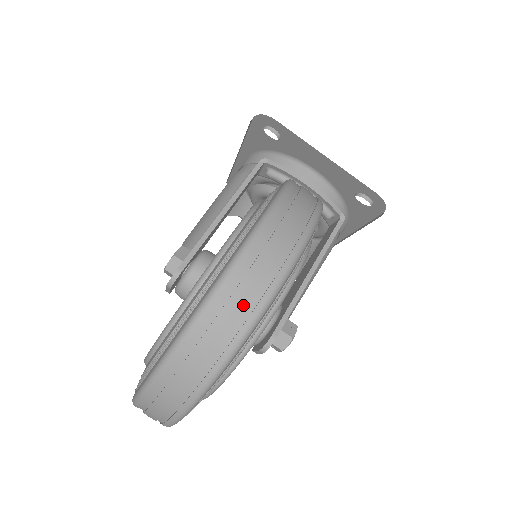
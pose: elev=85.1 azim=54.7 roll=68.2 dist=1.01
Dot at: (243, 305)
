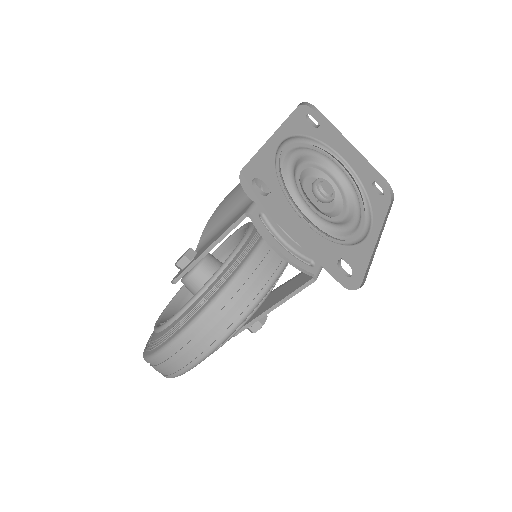
Dot at: (163, 371)
